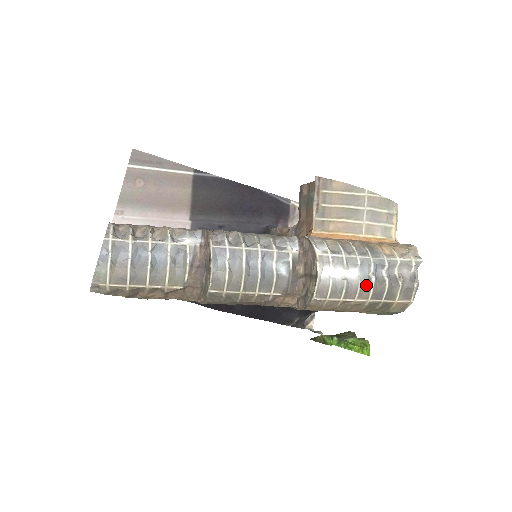
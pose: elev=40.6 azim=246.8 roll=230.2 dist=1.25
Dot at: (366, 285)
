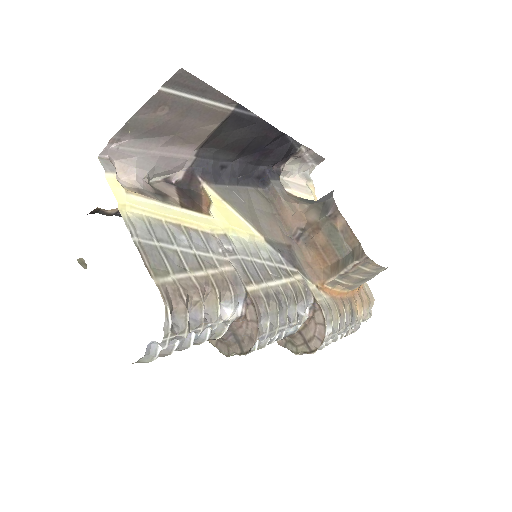
Dot at: occluded
